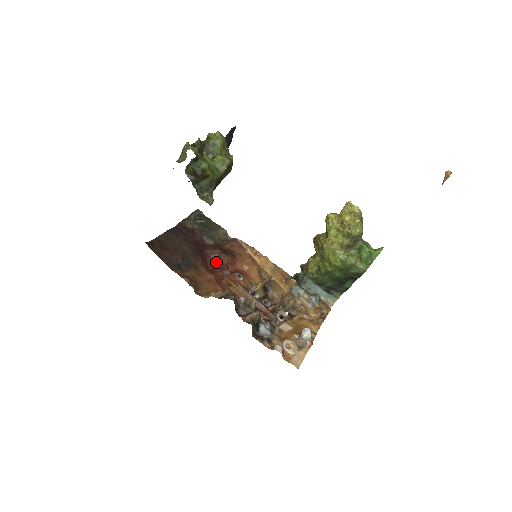
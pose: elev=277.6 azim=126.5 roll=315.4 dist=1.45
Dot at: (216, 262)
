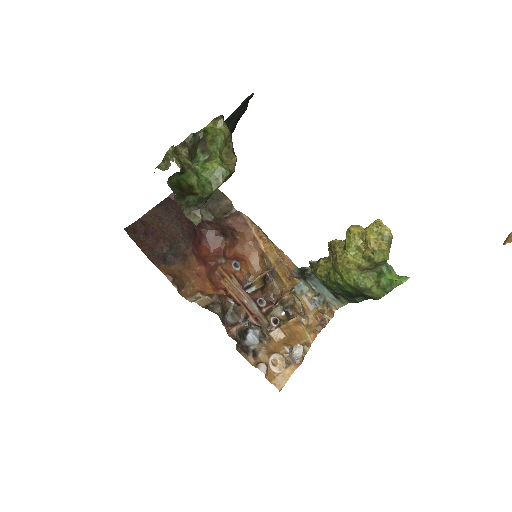
Dot at: (212, 245)
